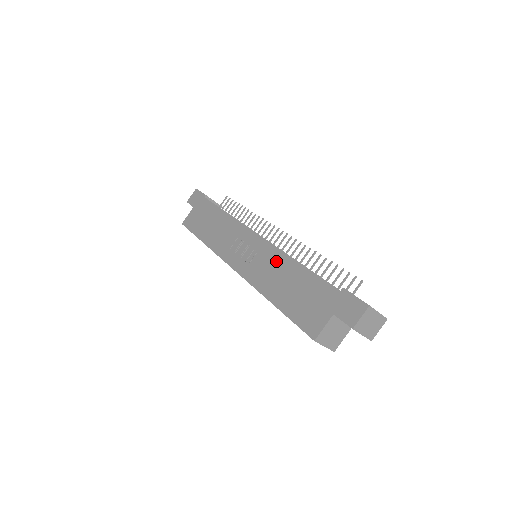
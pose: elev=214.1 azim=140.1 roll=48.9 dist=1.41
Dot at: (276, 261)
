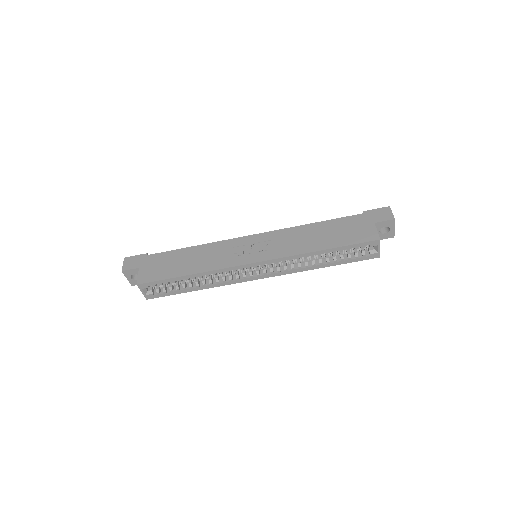
Dot at: (294, 234)
